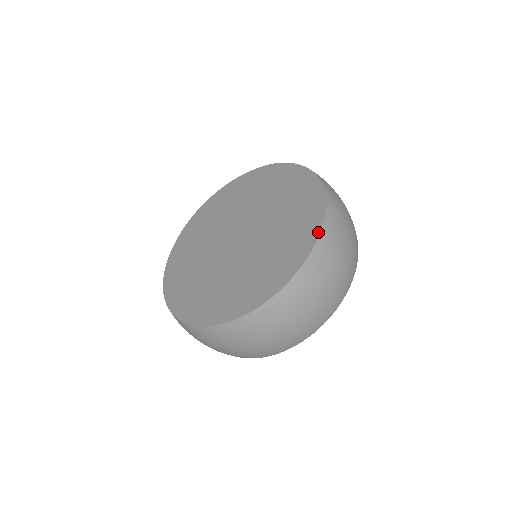
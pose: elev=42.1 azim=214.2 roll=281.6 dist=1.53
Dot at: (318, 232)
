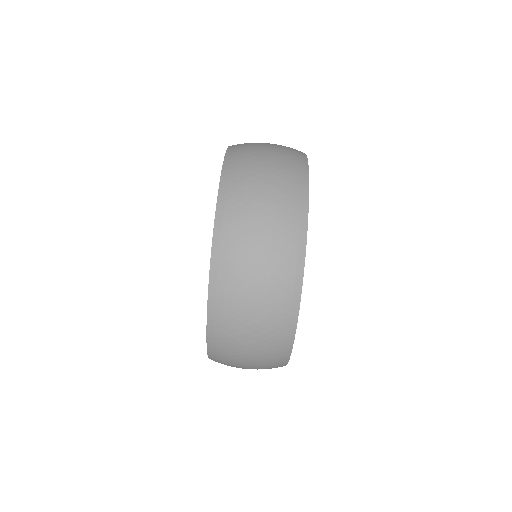
Dot at: occluded
